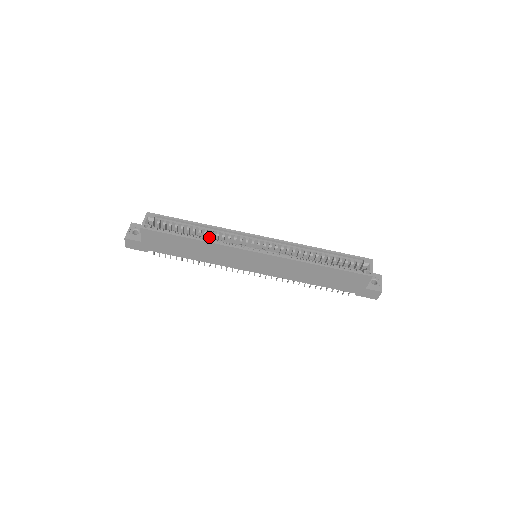
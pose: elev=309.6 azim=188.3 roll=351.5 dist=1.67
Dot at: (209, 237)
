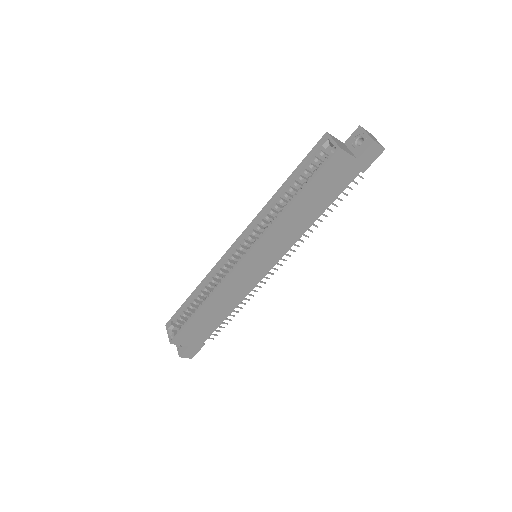
Dot at: occluded
